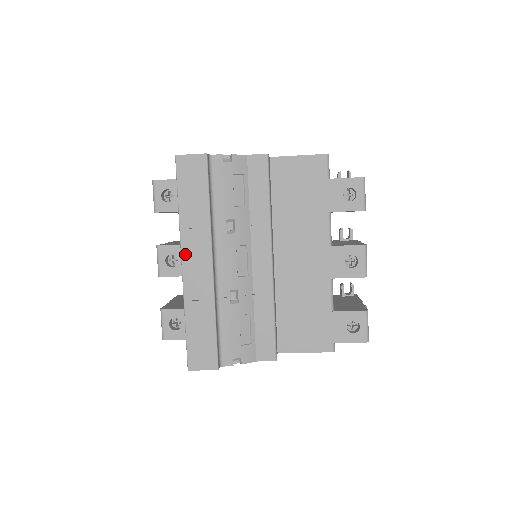
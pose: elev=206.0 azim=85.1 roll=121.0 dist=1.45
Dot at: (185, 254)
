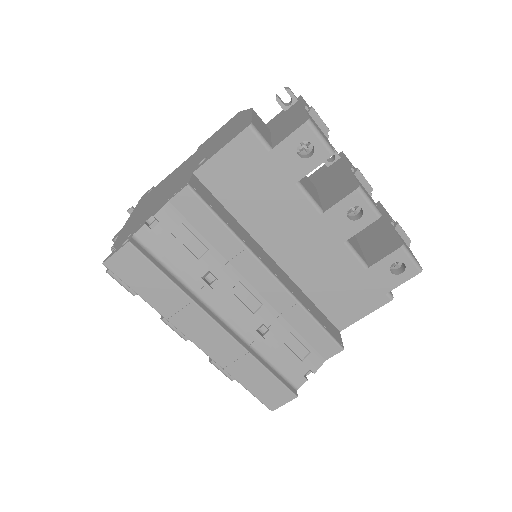
Dot at: (190, 335)
